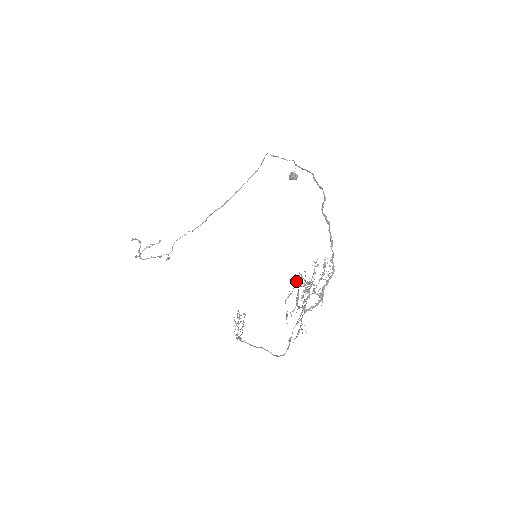
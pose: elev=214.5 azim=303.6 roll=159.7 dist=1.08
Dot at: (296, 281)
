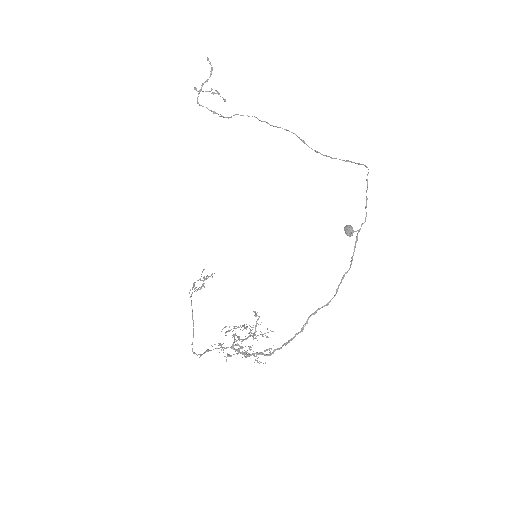
Dot at: occluded
